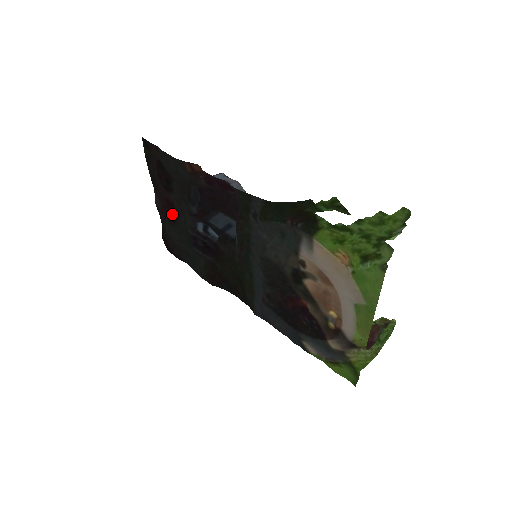
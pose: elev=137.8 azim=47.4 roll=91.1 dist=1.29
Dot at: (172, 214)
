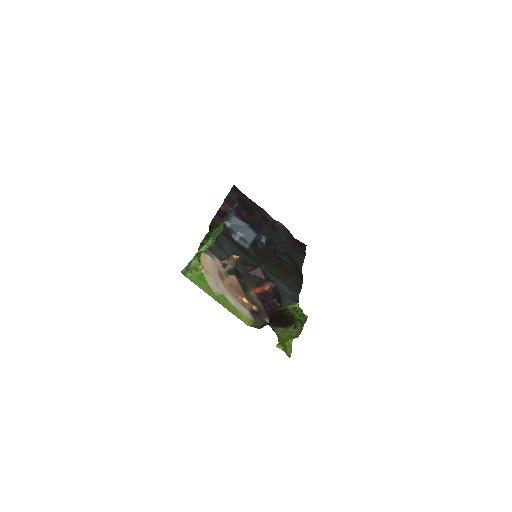
Dot at: (272, 225)
